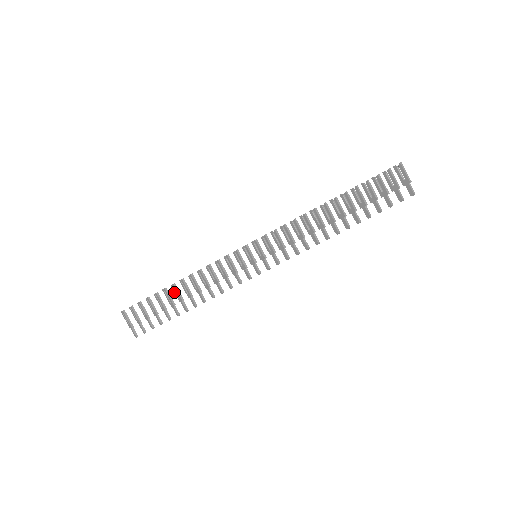
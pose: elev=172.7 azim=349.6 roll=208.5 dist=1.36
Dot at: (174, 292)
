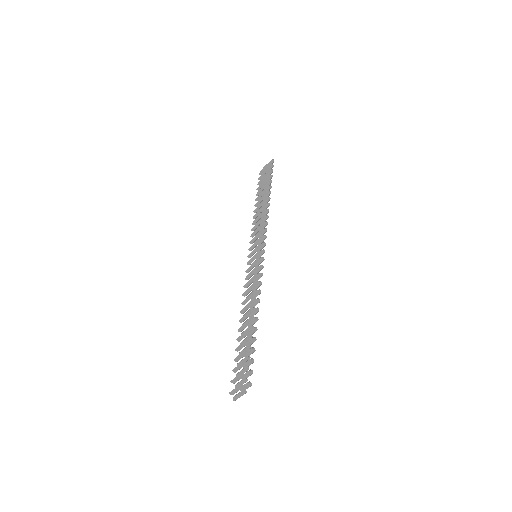
Dot at: occluded
